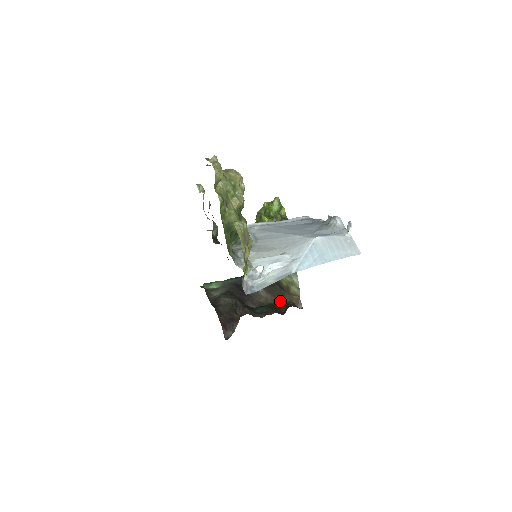
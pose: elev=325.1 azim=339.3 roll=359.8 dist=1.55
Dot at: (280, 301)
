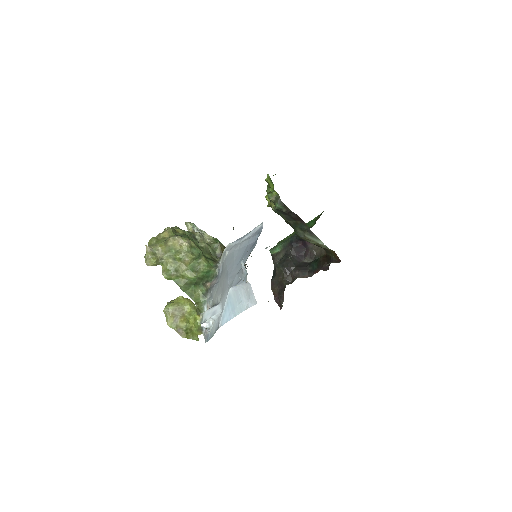
Dot at: (327, 254)
